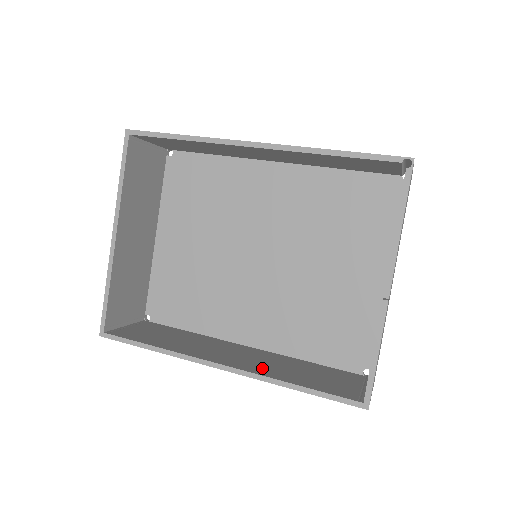
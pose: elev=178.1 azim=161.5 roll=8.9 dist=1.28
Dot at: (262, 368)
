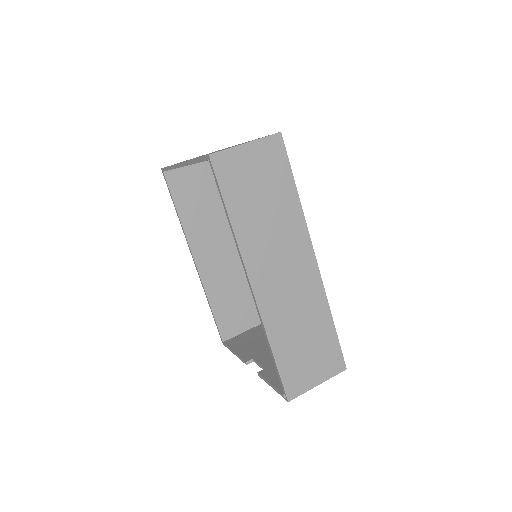
Dot at: (214, 279)
